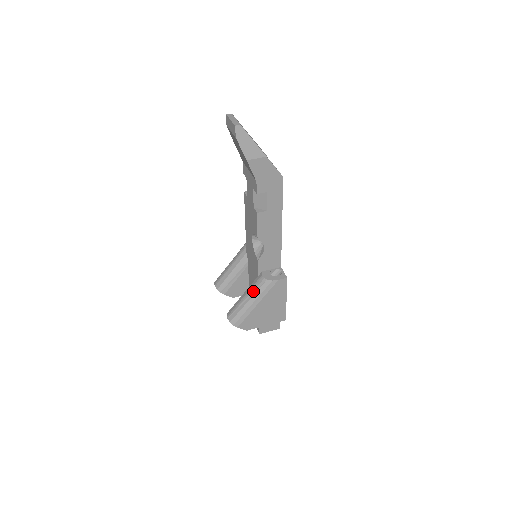
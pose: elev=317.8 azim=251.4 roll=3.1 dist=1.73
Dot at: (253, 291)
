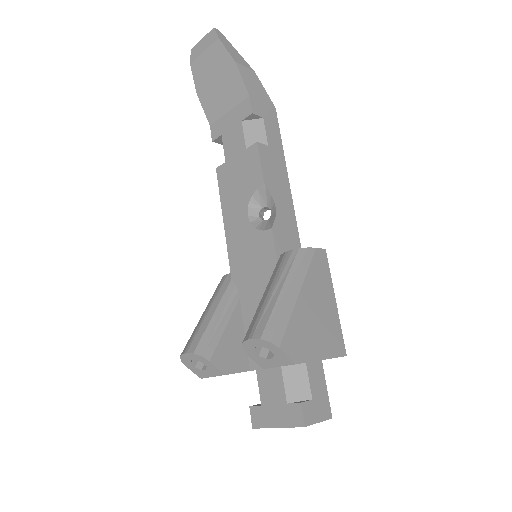
Dot at: (282, 273)
